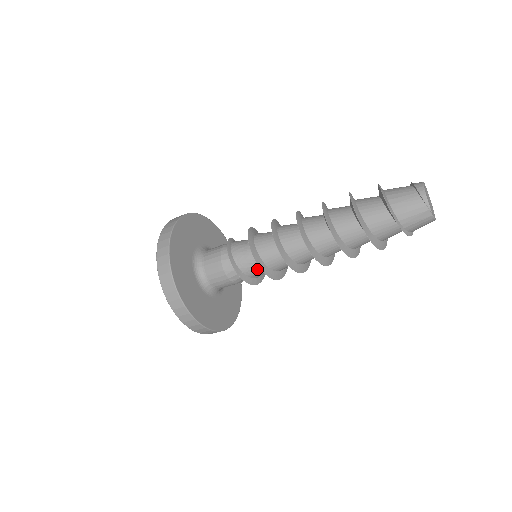
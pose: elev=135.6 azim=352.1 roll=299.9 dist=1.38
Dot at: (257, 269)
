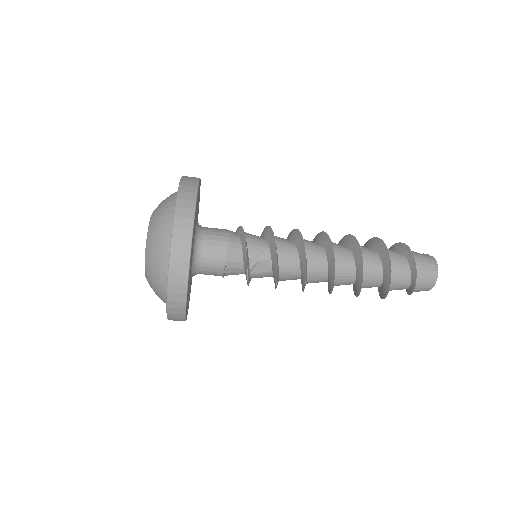
Dot at: (262, 253)
